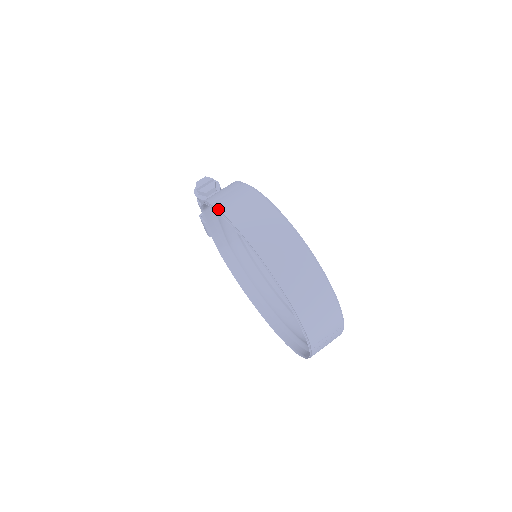
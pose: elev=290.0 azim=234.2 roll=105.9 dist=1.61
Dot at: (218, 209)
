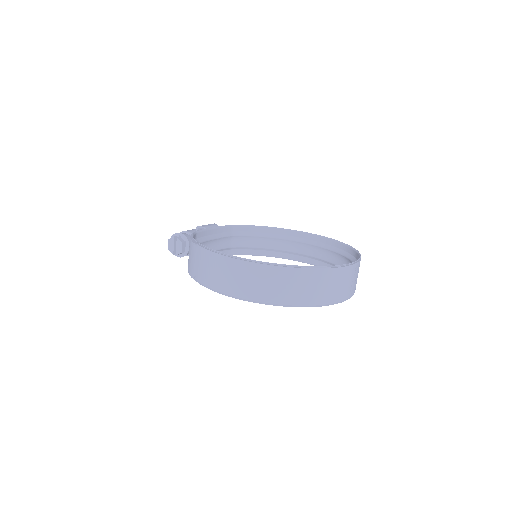
Dot at: (204, 285)
